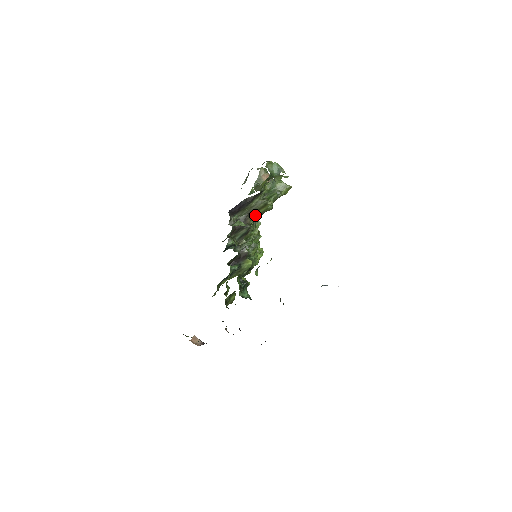
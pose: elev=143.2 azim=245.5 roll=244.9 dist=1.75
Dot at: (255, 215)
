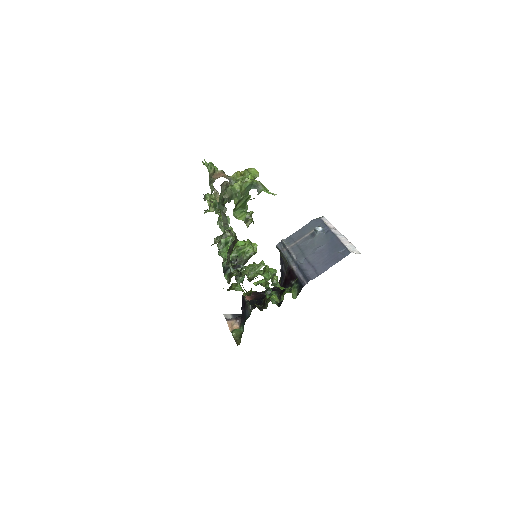
Dot at: occluded
